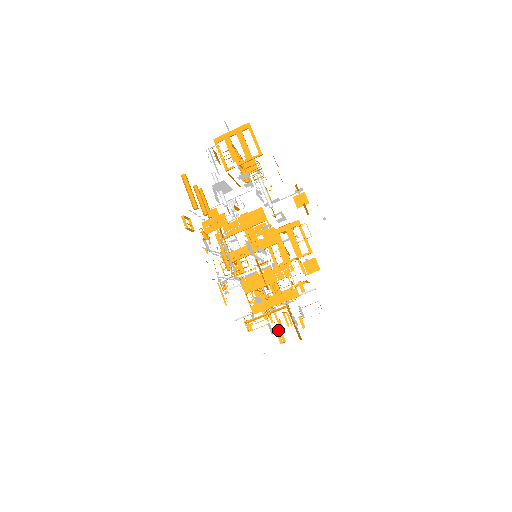
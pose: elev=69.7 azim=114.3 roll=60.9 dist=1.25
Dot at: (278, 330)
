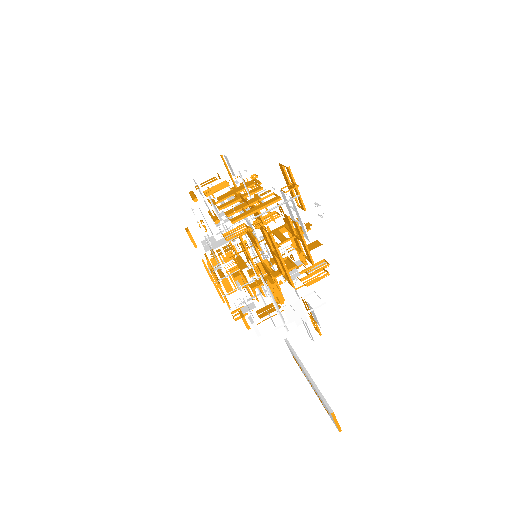
Dot at: (280, 316)
